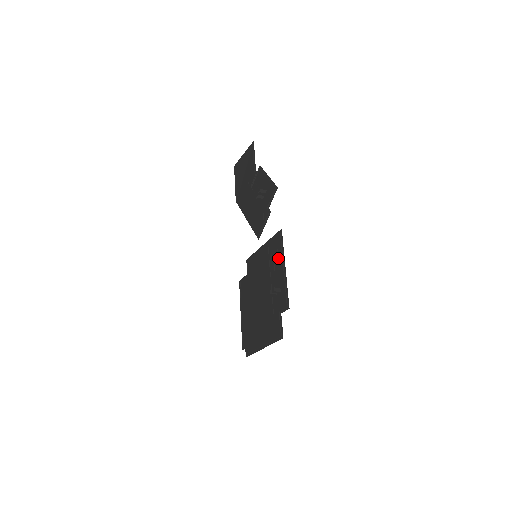
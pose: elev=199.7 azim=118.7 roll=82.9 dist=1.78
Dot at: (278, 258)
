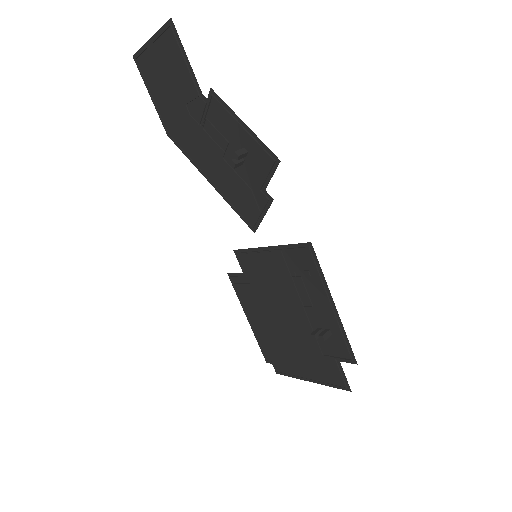
Dot at: (314, 285)
